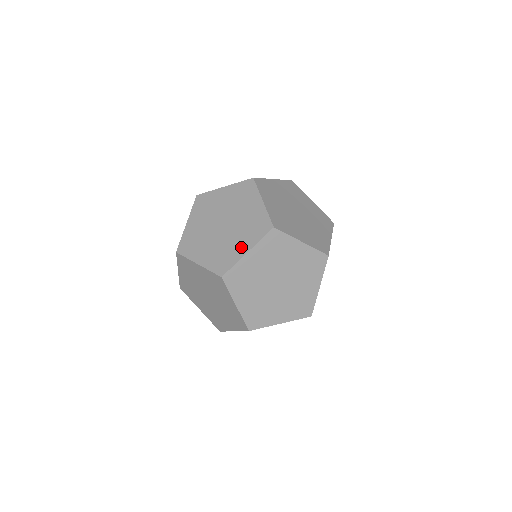
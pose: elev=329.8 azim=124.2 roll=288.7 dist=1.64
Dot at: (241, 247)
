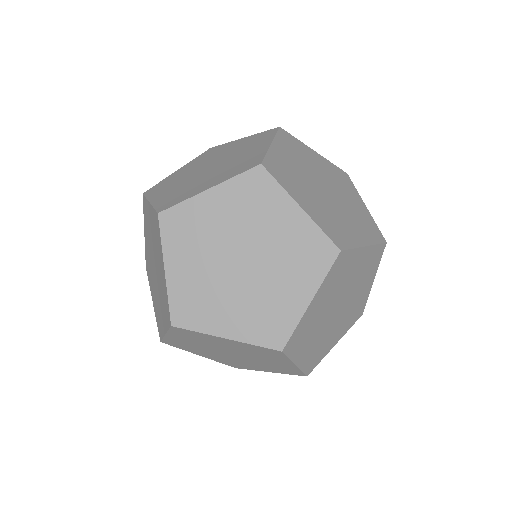
Dot at: (295, 295)
